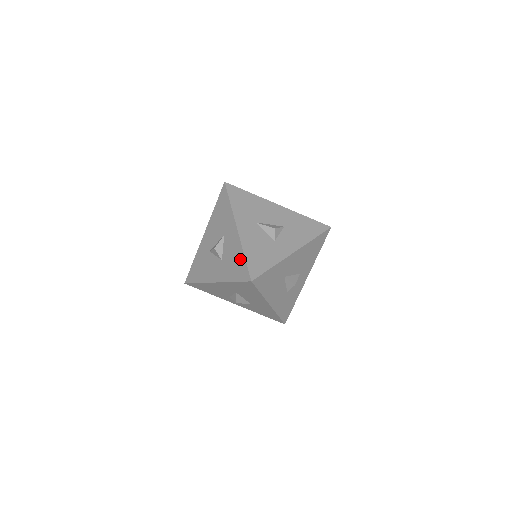
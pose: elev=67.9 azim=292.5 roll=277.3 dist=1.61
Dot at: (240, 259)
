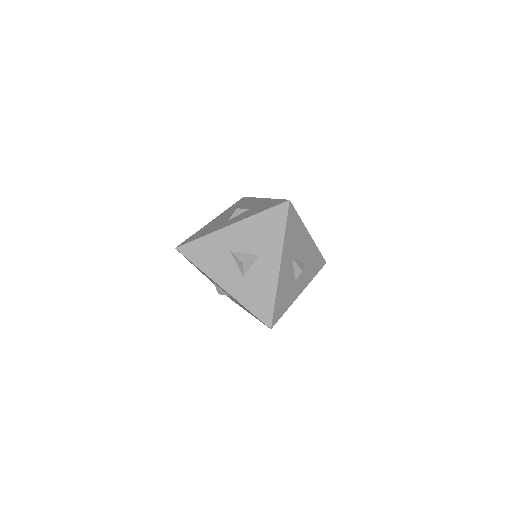
Dot at: (268, 299)
